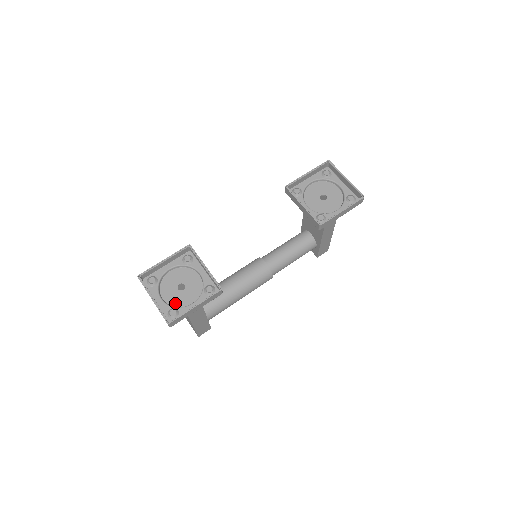
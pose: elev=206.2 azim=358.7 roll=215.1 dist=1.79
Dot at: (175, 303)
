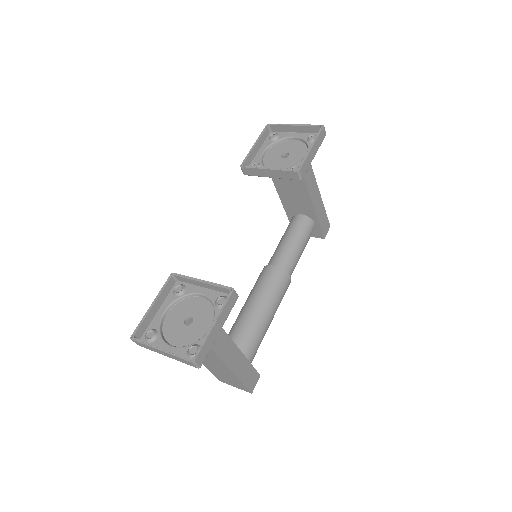
Dot at: (191, 341)
